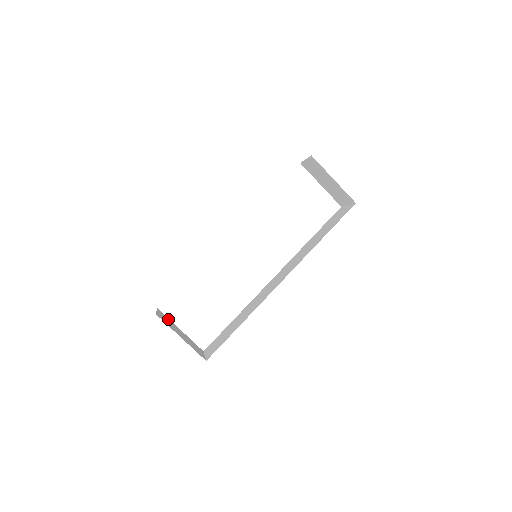
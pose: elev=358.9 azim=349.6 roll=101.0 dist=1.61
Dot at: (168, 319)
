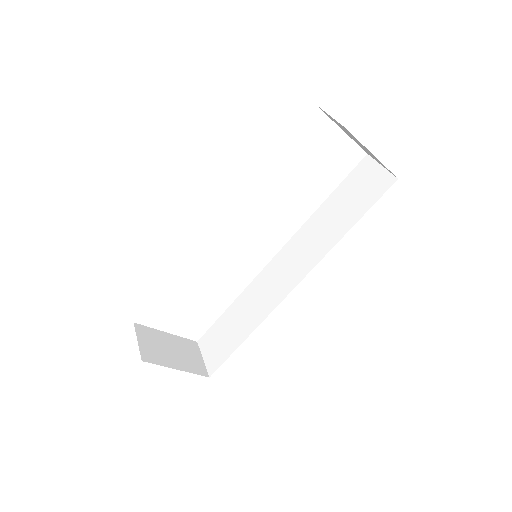
Dot at: (151, 332)
